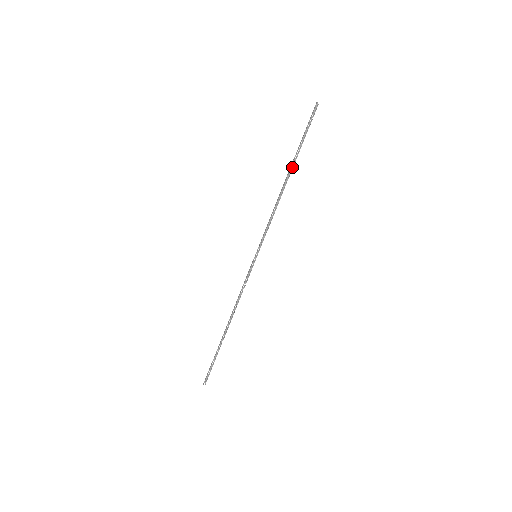
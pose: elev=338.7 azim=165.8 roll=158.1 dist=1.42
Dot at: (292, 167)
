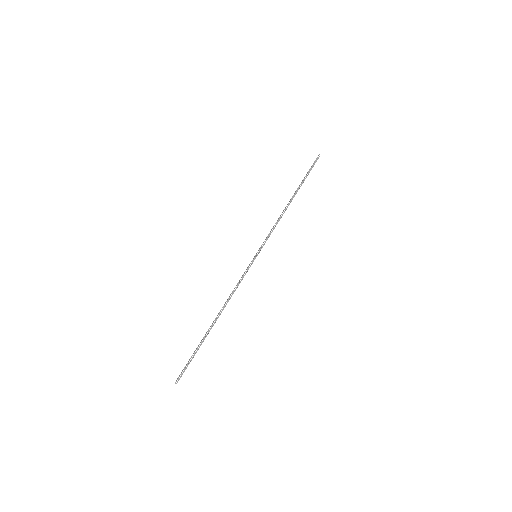
Dot at: (296, 193)
